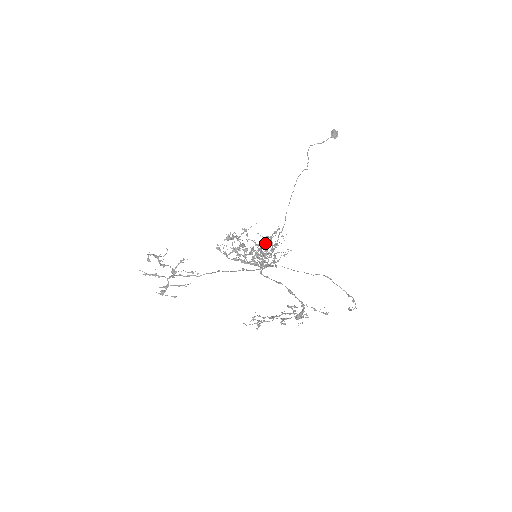
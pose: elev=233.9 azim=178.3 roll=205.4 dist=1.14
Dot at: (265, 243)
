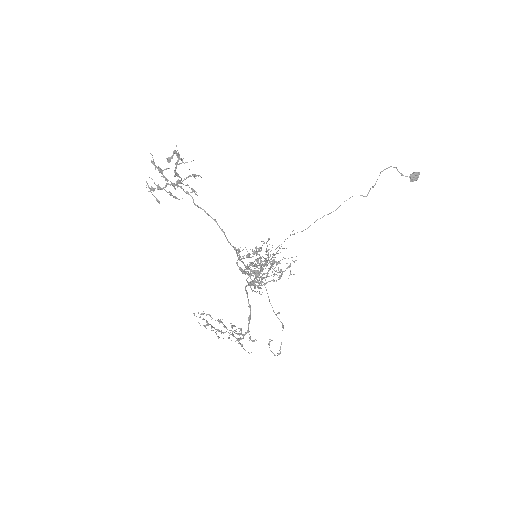
Dot at: (273, 255)
